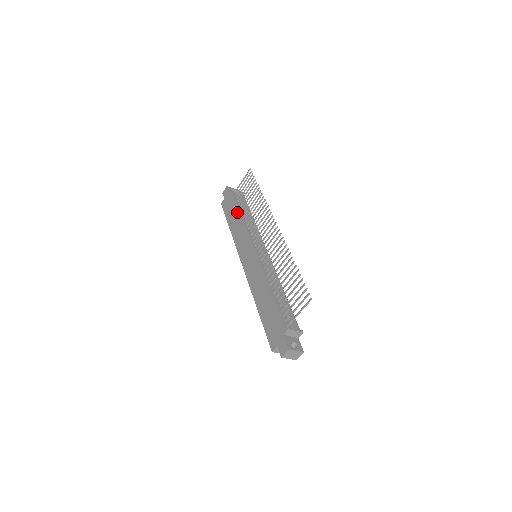
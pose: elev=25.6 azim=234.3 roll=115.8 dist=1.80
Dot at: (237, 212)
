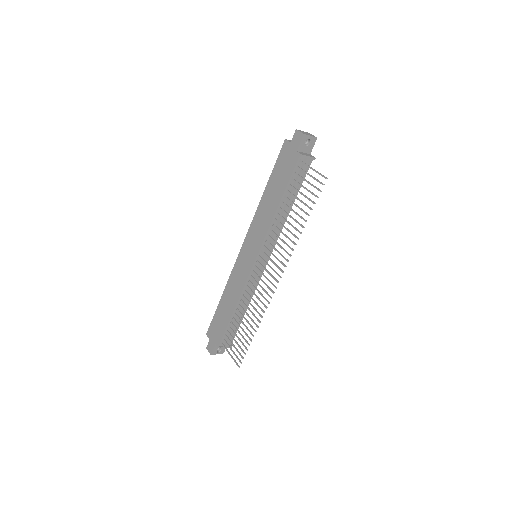
Dot at: (279, 194)
